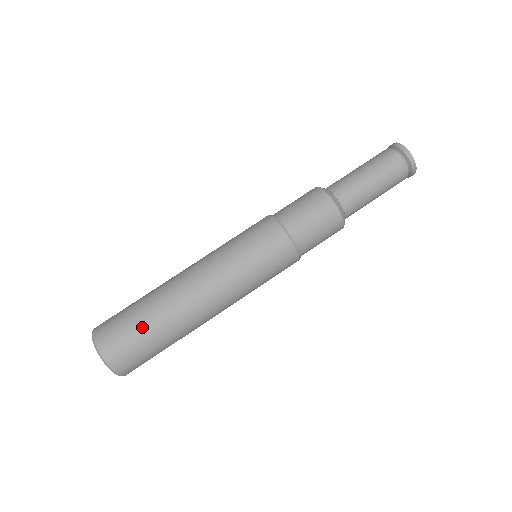
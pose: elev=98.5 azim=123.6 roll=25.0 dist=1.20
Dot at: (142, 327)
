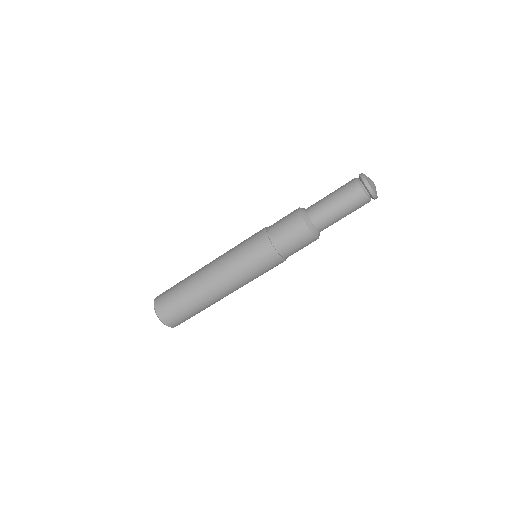
Dot at: (185, 308)
